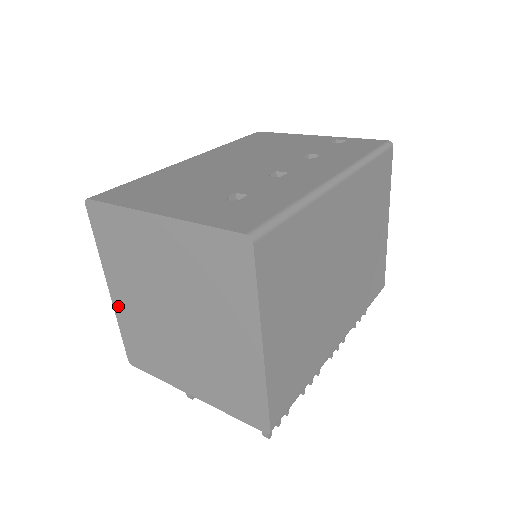
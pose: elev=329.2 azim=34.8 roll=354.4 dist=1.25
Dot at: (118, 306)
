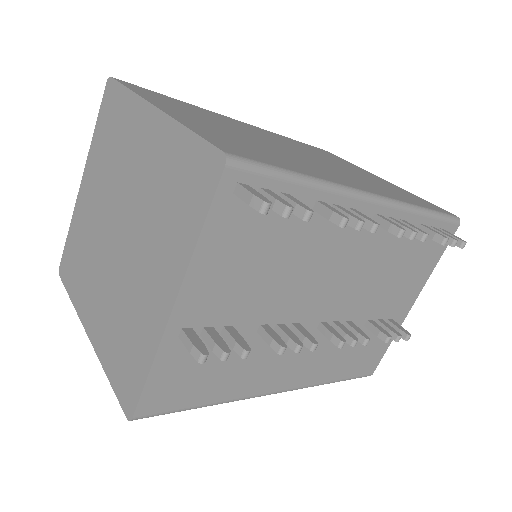
Dot at: (96, 339)
